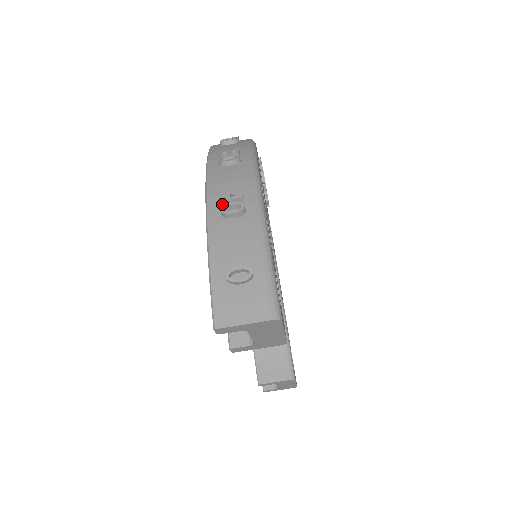
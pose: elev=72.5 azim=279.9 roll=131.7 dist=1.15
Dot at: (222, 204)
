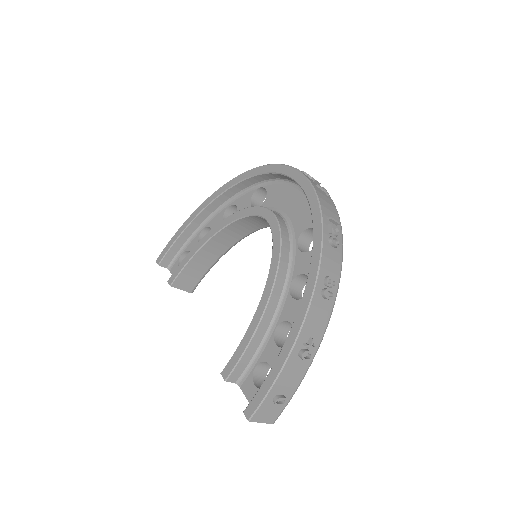
Dot at: (304, 345)
